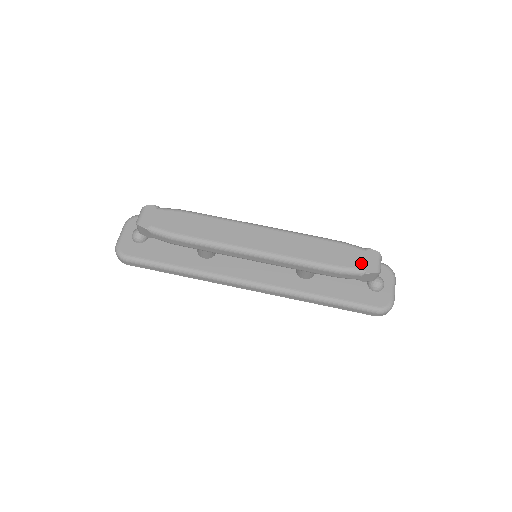
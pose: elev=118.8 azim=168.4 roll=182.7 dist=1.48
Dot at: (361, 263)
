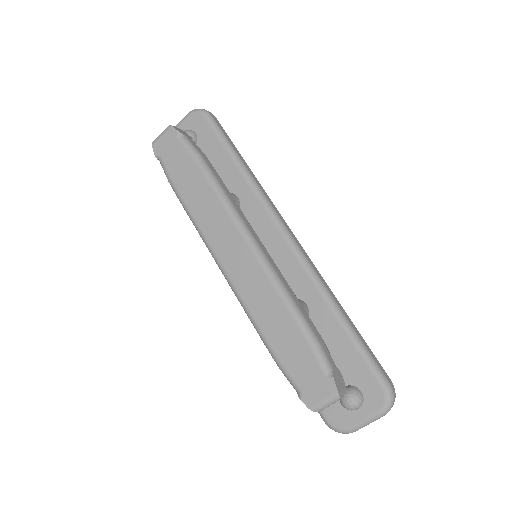
Dot at: (305, 383)
